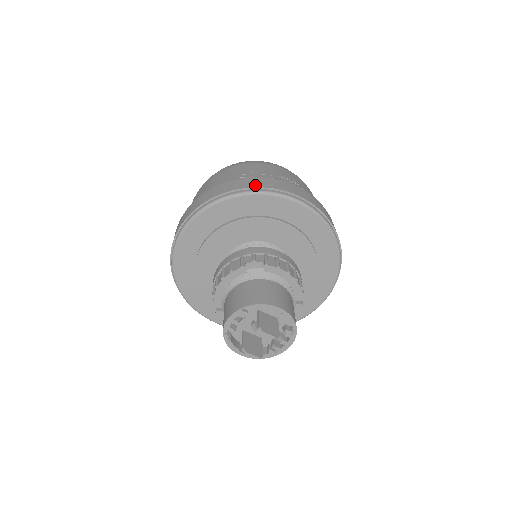
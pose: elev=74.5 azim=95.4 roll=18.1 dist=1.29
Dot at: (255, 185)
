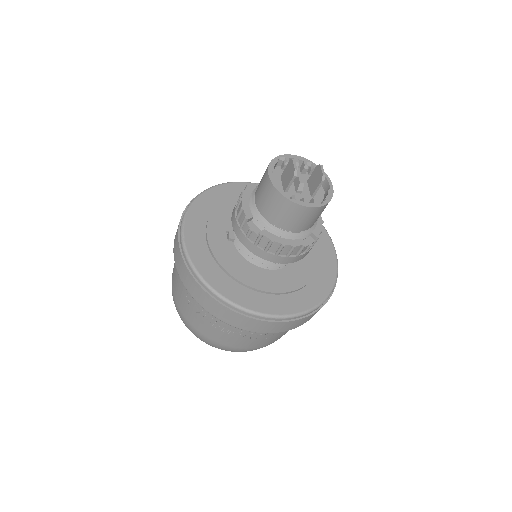
Dot at: occluded
